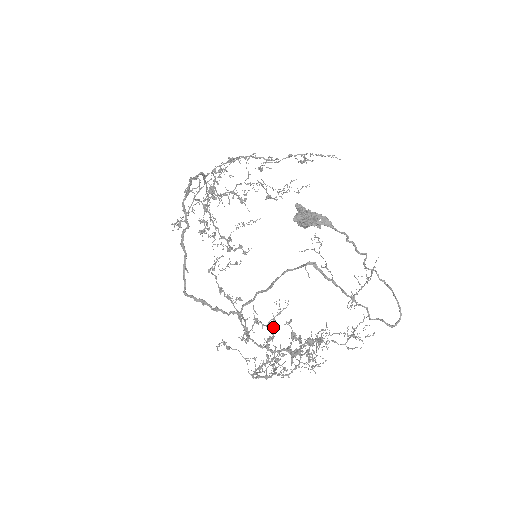
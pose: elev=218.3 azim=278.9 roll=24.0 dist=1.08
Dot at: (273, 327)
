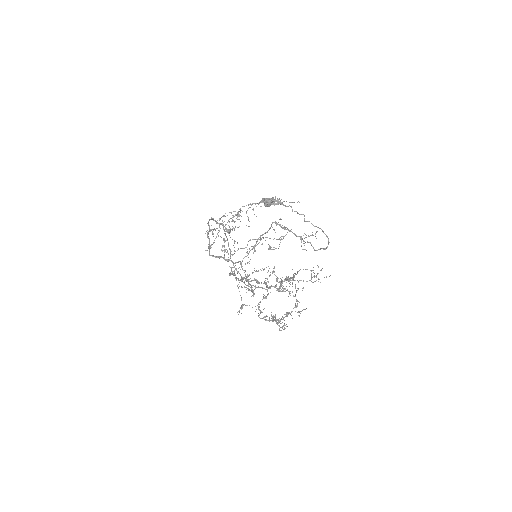
Dot at: occluded
